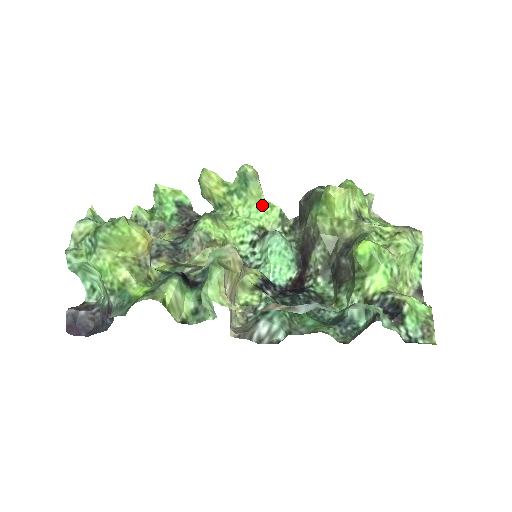
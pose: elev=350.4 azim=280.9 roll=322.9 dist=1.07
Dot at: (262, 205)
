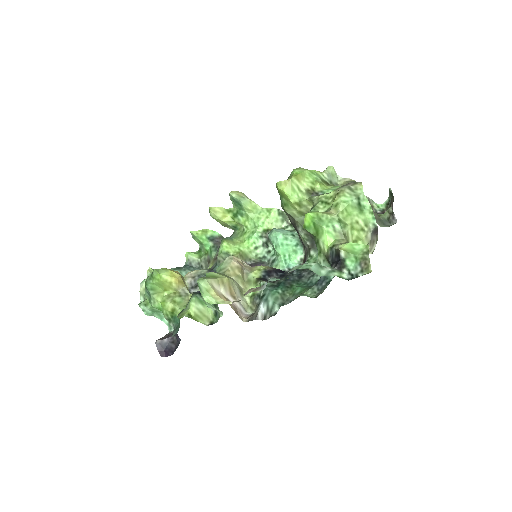
Dot at: (261, 213)
